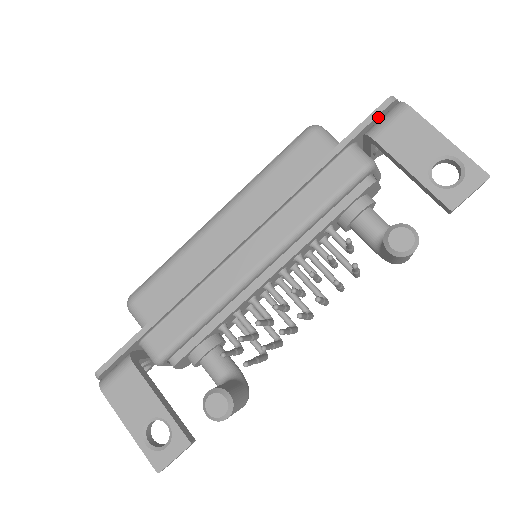
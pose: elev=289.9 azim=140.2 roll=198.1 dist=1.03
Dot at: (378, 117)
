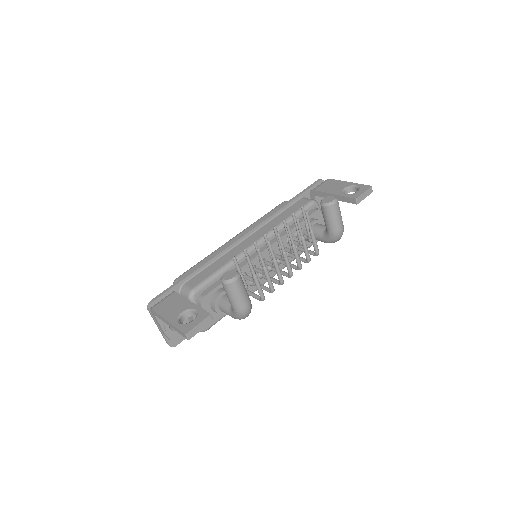
Dot at: (316, 186)
